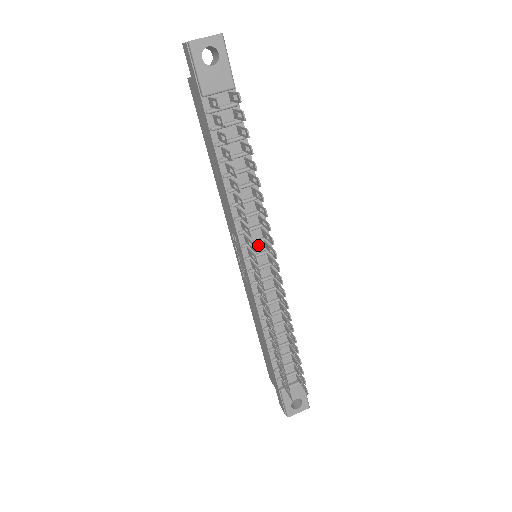
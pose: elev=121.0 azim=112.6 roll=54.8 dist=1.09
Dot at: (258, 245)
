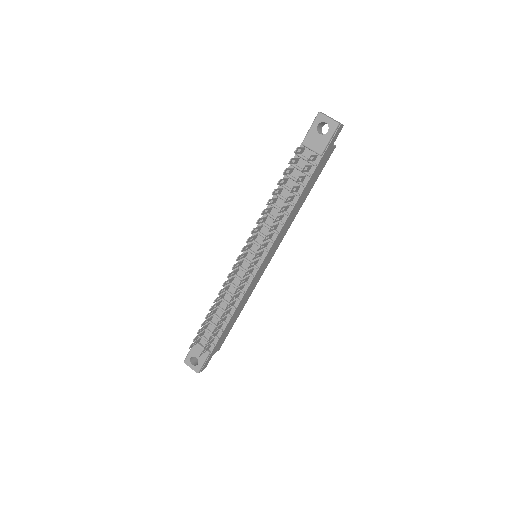
Dot at: occluded
